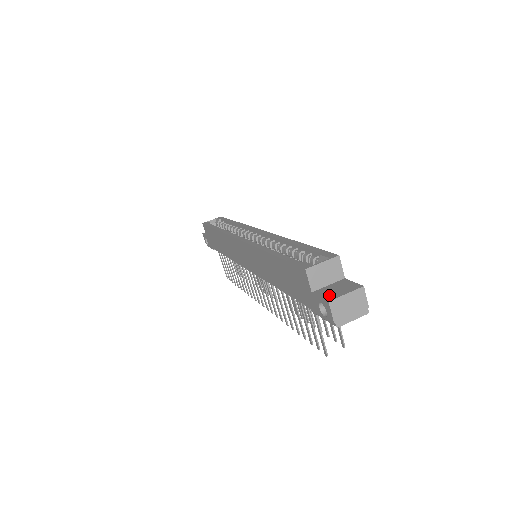
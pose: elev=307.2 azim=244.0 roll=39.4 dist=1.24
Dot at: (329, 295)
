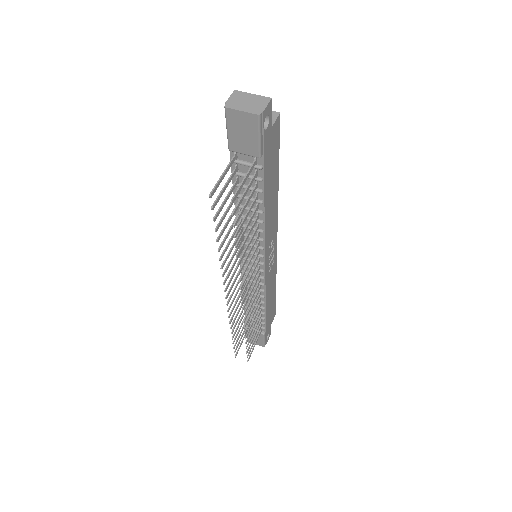
Dot at: occluded
